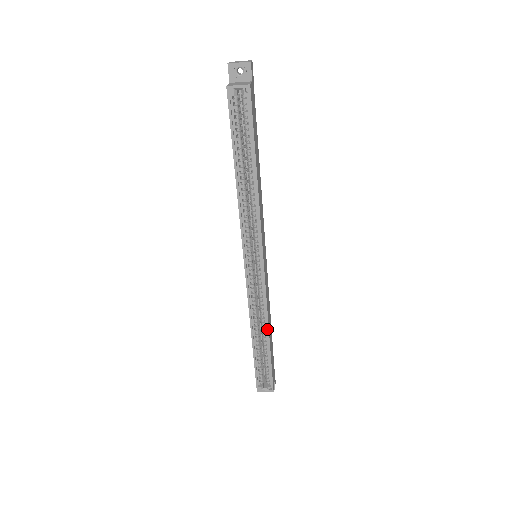
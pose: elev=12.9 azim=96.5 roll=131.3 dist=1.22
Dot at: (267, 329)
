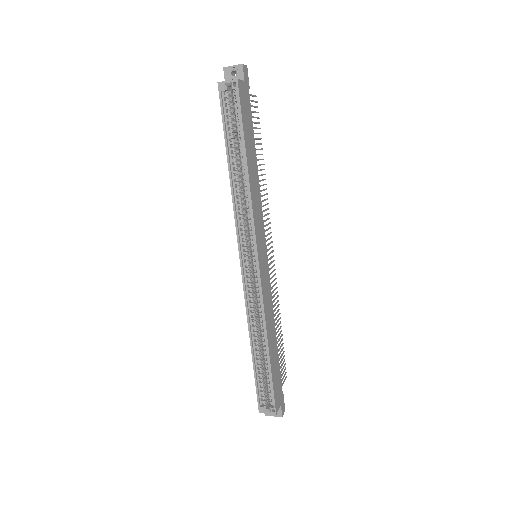
Dot at: (265, 335)
